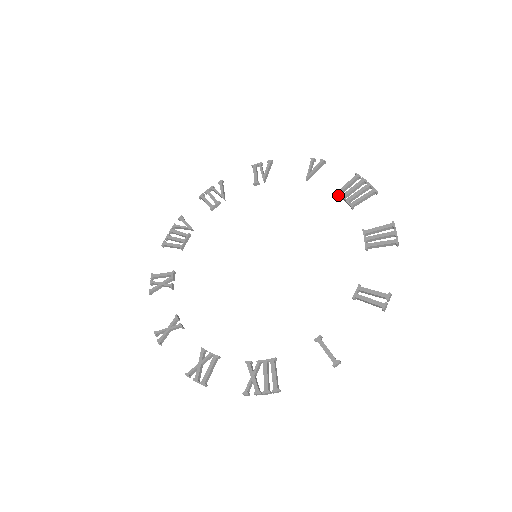
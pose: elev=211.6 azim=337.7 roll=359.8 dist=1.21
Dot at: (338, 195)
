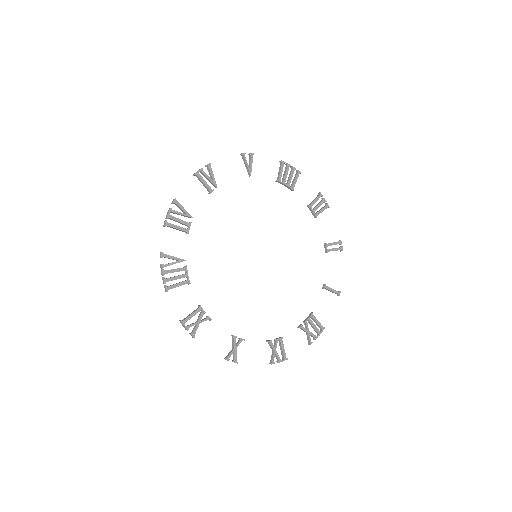
Dot at: (278, 182)
